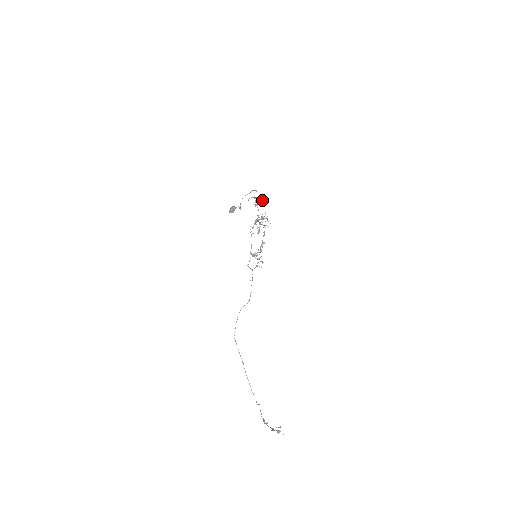
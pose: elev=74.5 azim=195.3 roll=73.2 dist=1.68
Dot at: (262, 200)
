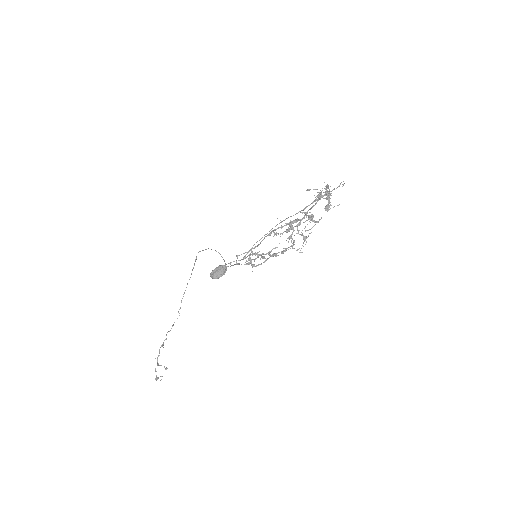
Dot at: occluded
